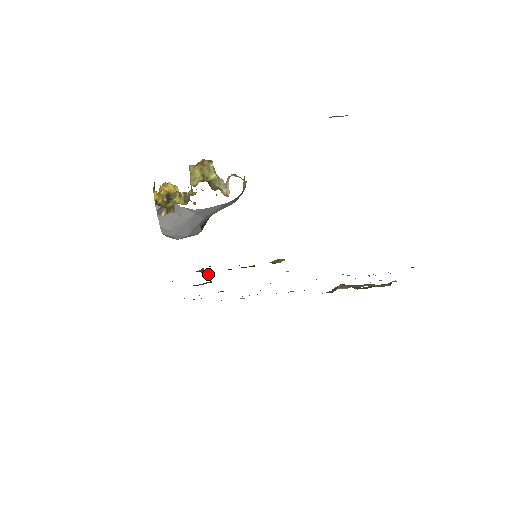
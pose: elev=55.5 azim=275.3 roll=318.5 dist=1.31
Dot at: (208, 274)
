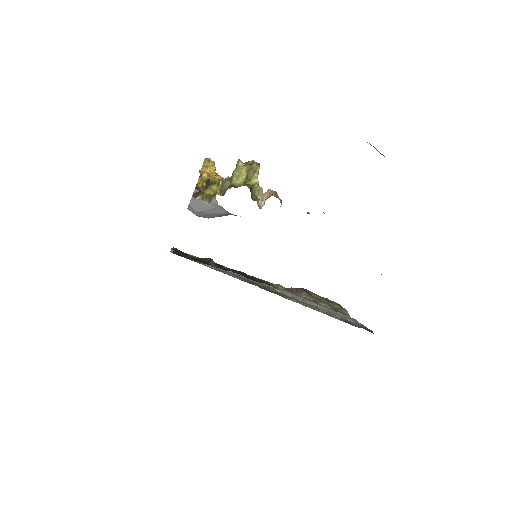
Dot at: occluded
